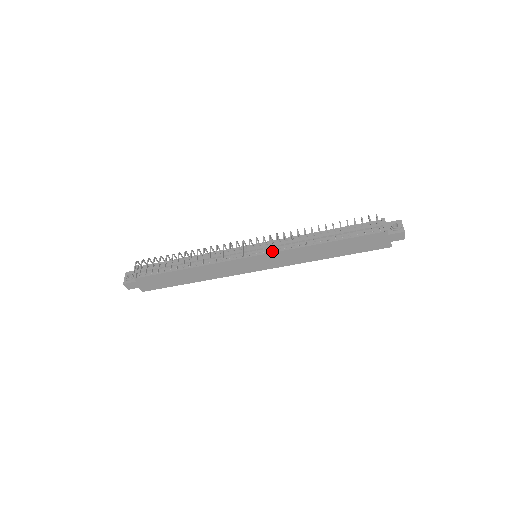
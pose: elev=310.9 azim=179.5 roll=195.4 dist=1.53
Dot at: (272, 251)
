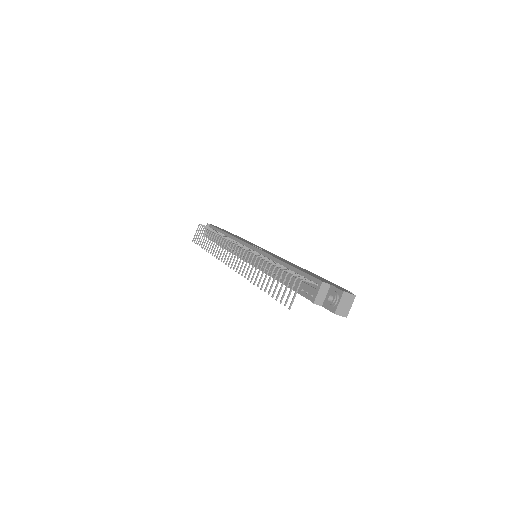
Dot at: occluded
